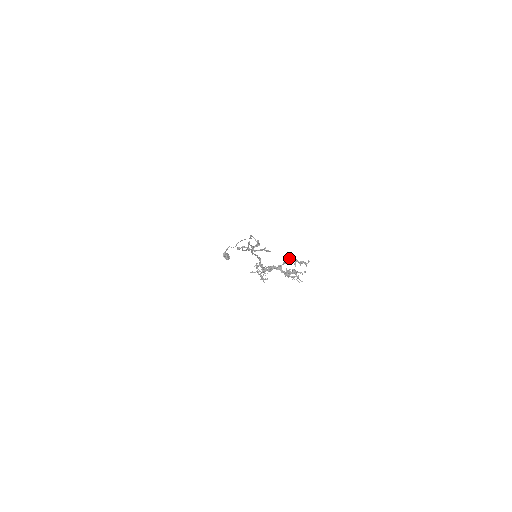
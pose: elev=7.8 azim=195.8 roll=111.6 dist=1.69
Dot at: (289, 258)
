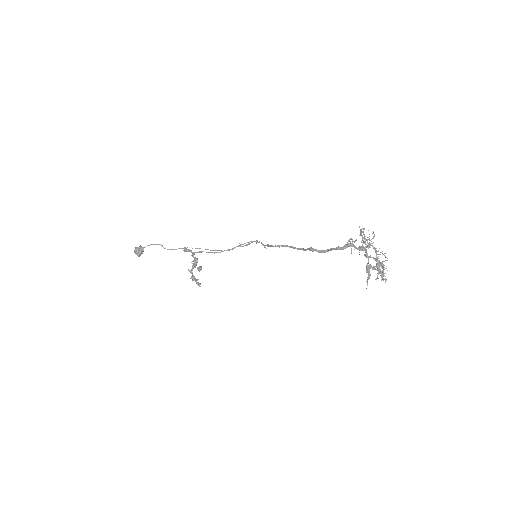
Dot at: occluded
